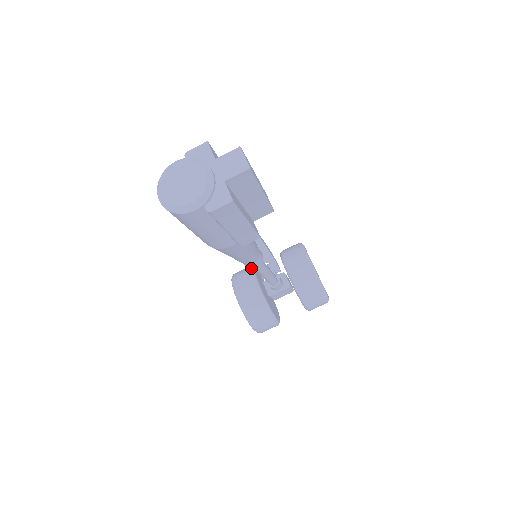
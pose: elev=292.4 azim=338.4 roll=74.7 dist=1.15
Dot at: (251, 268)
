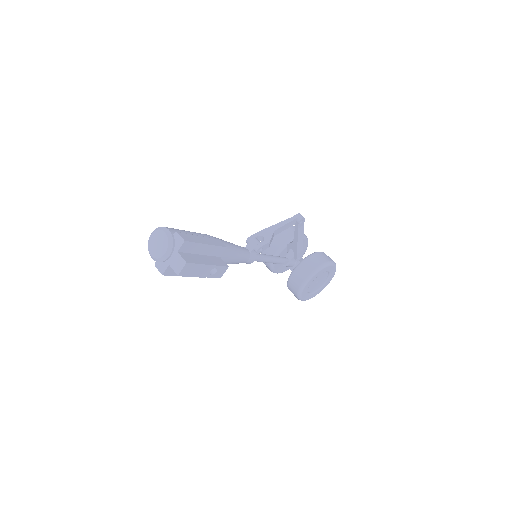
Dot at: occluded
